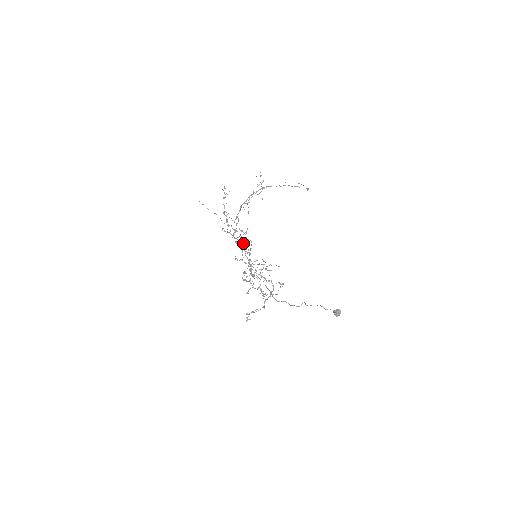
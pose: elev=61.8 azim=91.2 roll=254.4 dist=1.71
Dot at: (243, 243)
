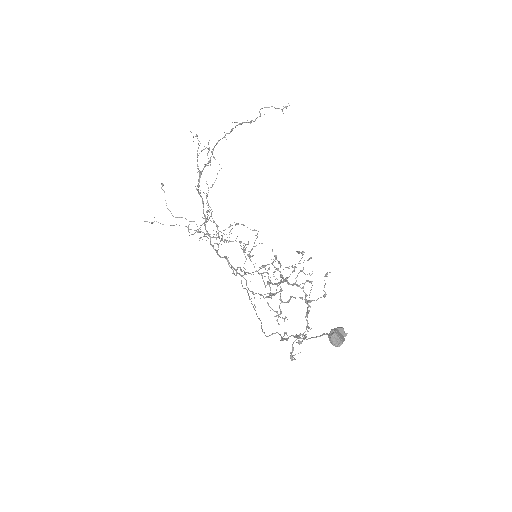
Dot at: occluded
